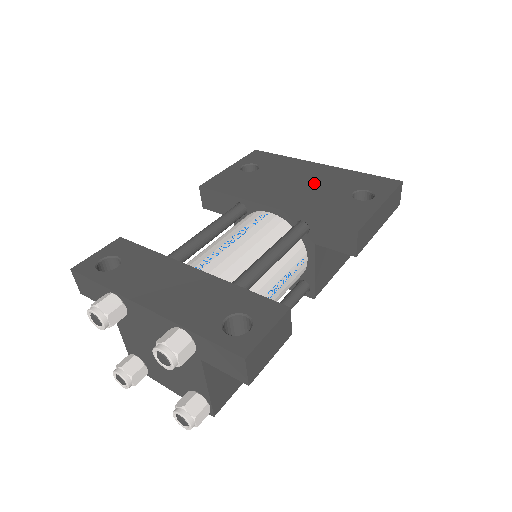
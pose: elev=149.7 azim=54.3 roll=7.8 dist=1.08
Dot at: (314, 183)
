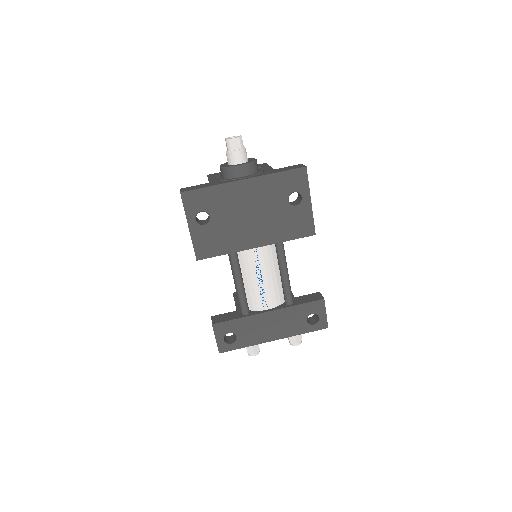
Dot at: (259, 207)
